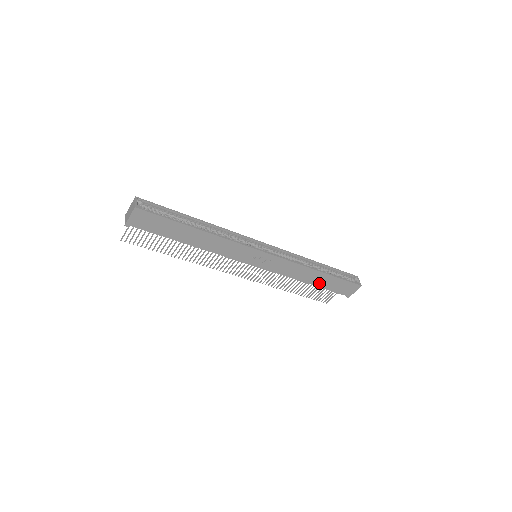
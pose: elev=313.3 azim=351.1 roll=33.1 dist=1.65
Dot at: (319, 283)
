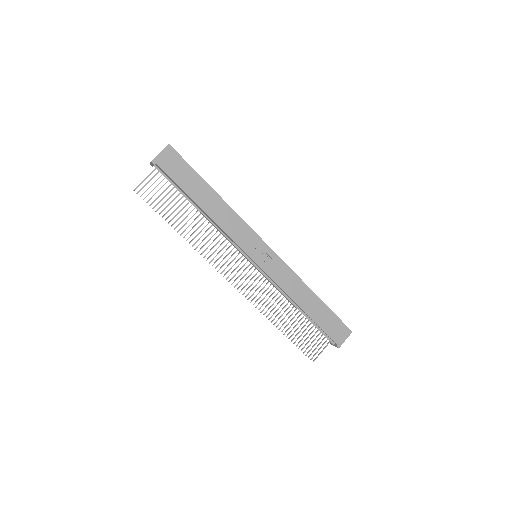
Dot at: (312, 312)
